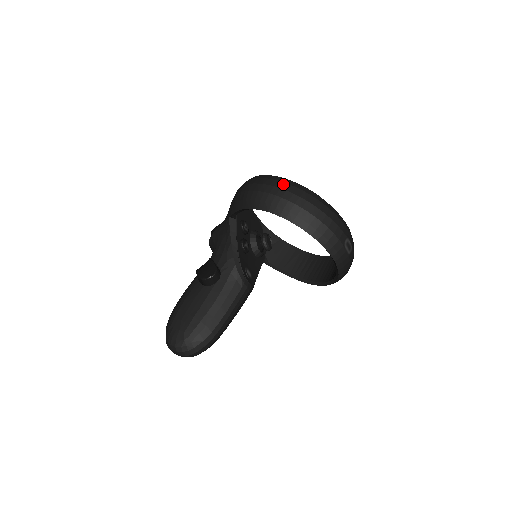
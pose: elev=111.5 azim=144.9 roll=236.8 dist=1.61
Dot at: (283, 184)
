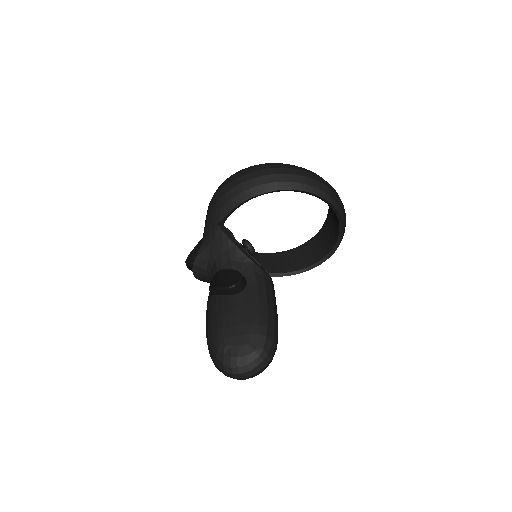
Dot at: (275, 165)
